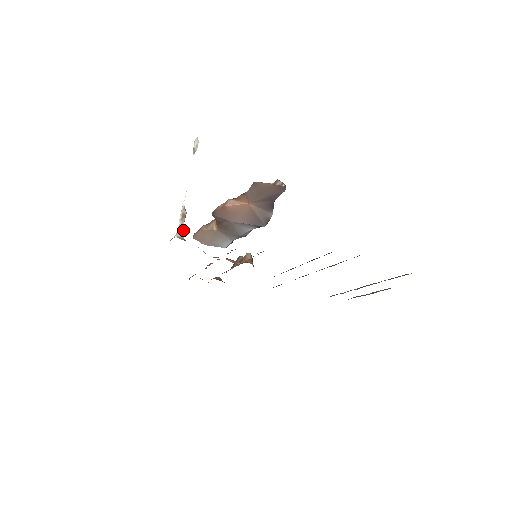
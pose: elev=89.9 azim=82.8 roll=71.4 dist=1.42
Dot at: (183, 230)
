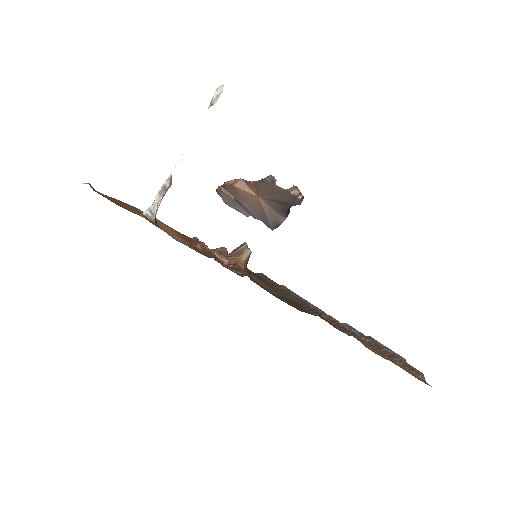
Dot at: (158, 207)
